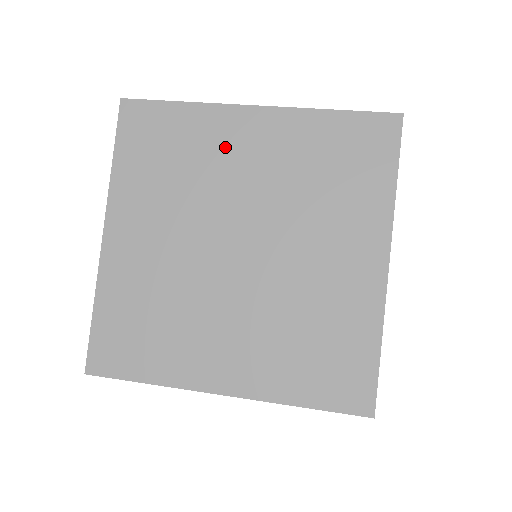
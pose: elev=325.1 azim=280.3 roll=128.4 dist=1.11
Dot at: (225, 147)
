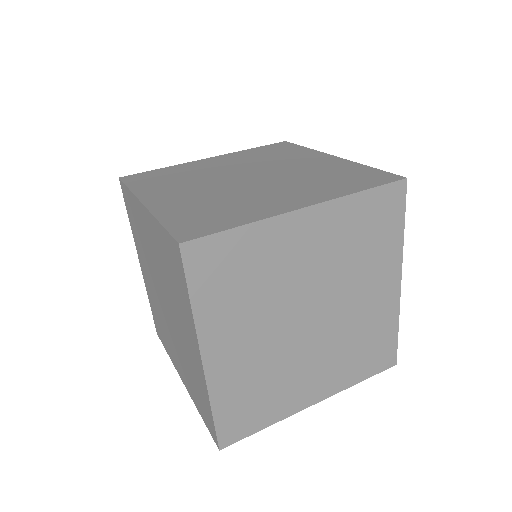
Dot at: (300, 159)
